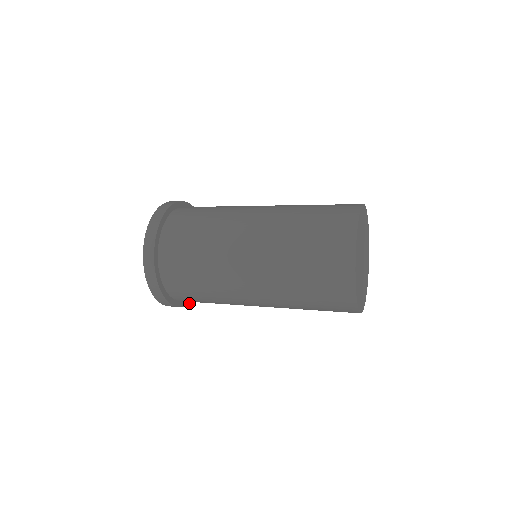
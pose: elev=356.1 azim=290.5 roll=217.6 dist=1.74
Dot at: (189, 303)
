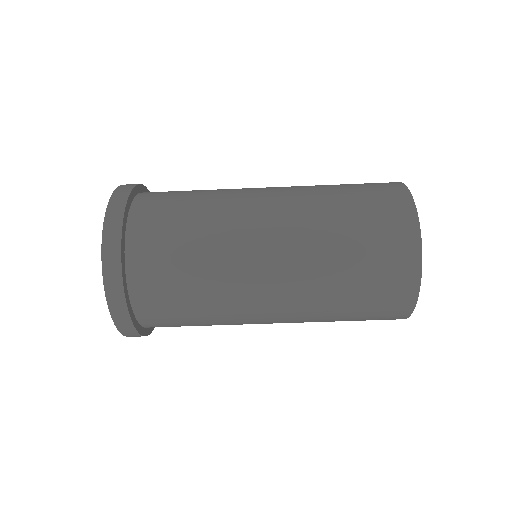
Dot at: (122, 281)
